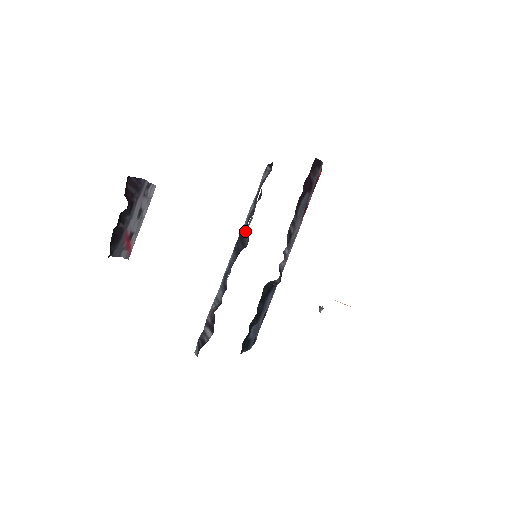
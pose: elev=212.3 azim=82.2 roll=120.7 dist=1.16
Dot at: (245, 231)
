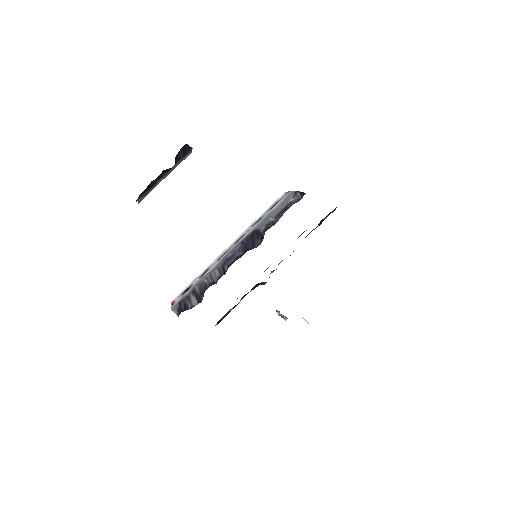
Dot at: (259, 234)
